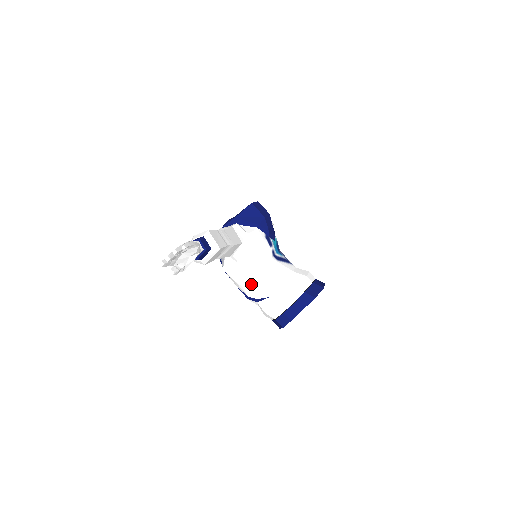
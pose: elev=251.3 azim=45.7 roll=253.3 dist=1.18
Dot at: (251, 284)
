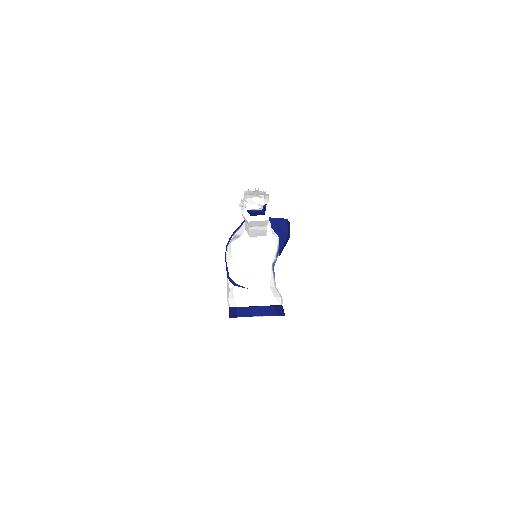
Dot at: (242, 269)
